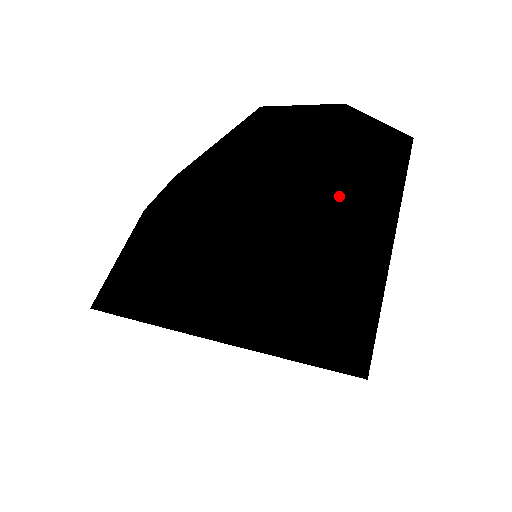
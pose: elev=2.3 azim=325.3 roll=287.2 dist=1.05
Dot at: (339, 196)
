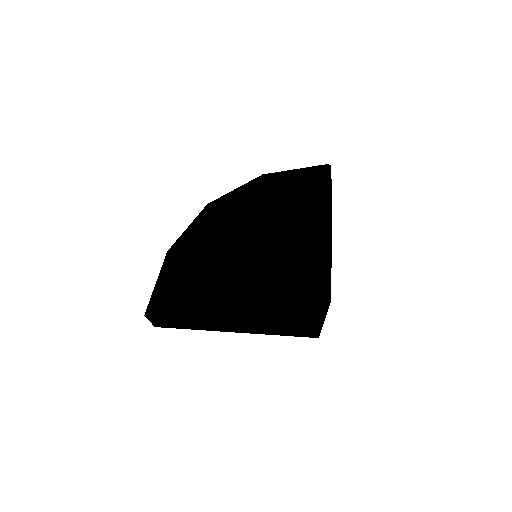
Dot at: occluded
